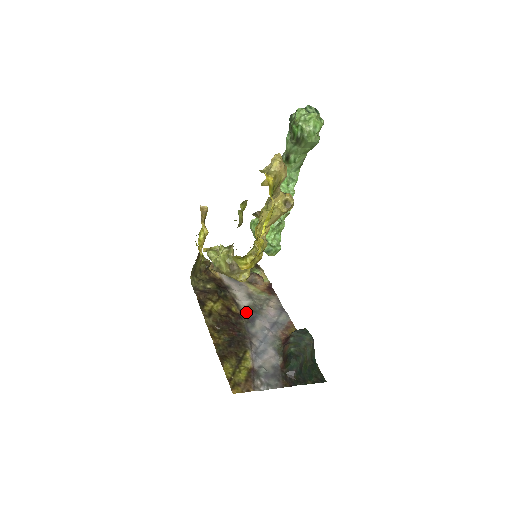
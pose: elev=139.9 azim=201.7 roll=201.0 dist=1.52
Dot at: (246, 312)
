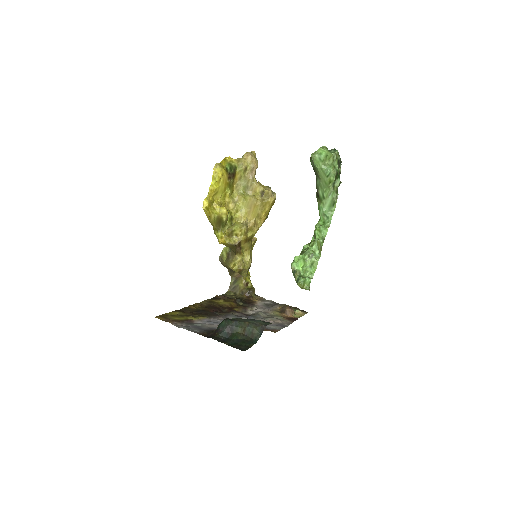
Dot at: (245, 314)
